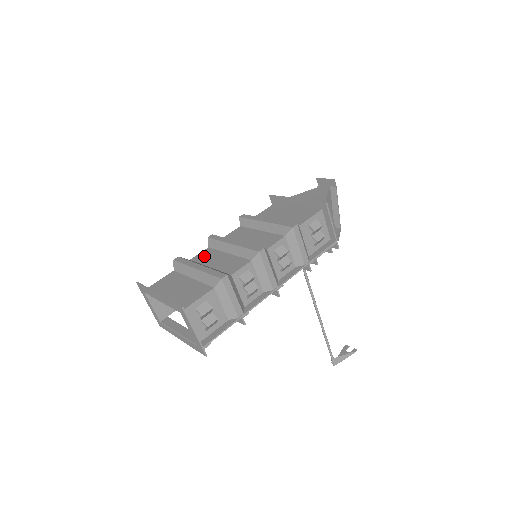
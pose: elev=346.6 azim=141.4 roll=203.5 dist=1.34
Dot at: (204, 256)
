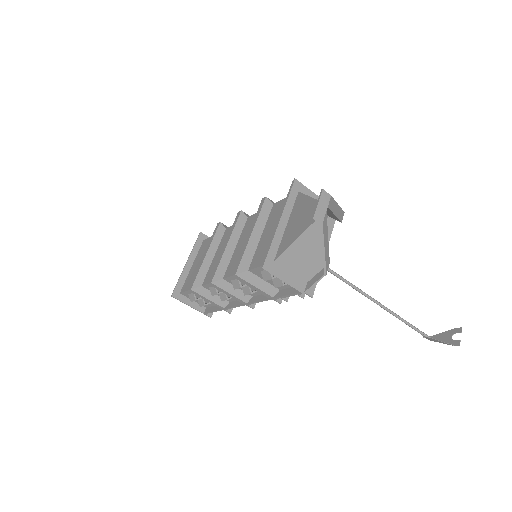
Dot at: (227, 235)
